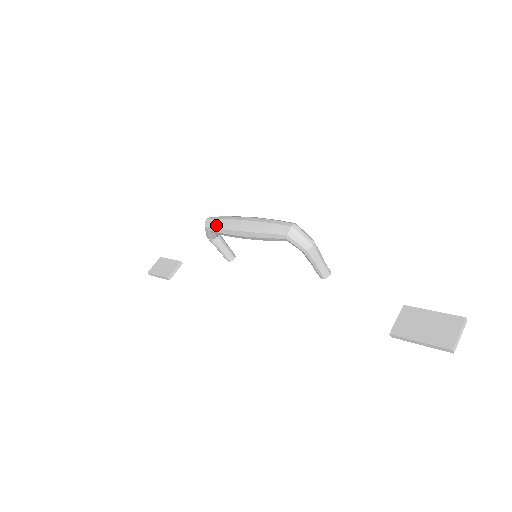
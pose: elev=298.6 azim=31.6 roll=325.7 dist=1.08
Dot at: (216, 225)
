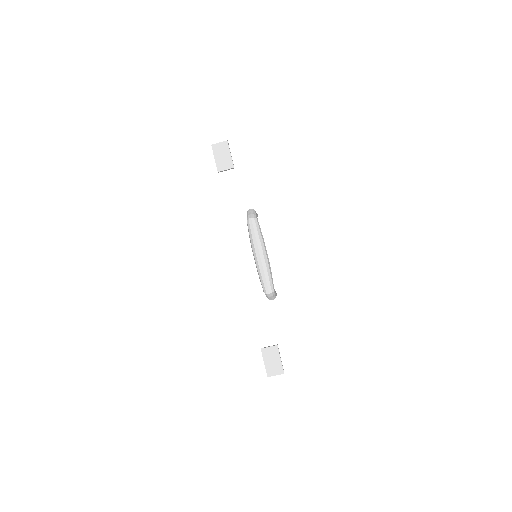
Dot at: (250, 232)
